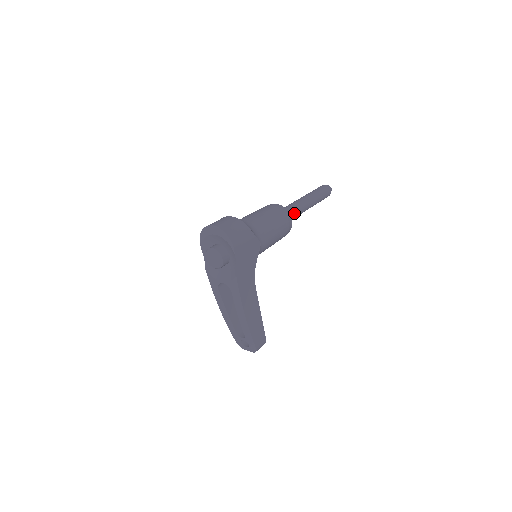
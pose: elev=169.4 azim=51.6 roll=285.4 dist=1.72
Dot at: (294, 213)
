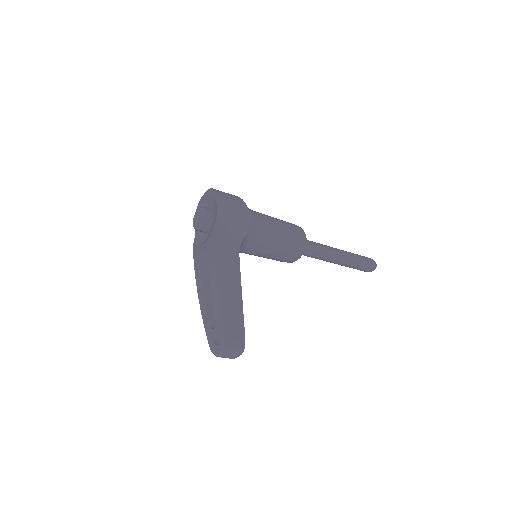
Dot at: (315, 245)
